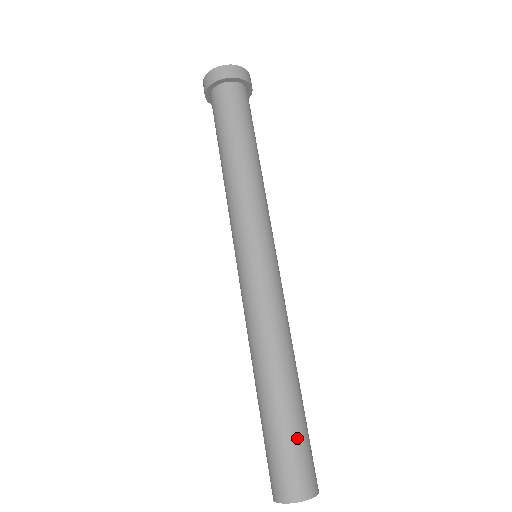
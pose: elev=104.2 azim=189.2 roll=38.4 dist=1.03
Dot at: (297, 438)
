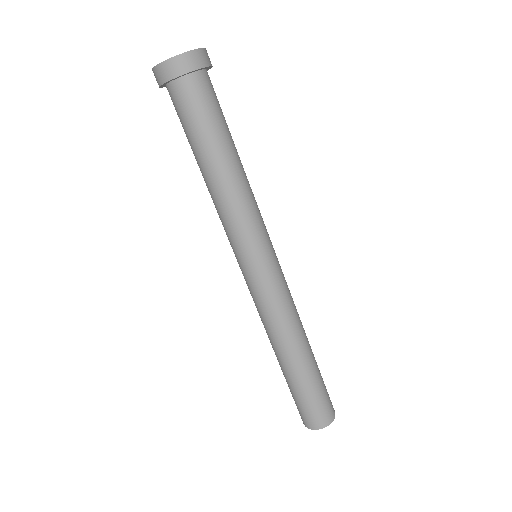
Dot at: (307, 396)
